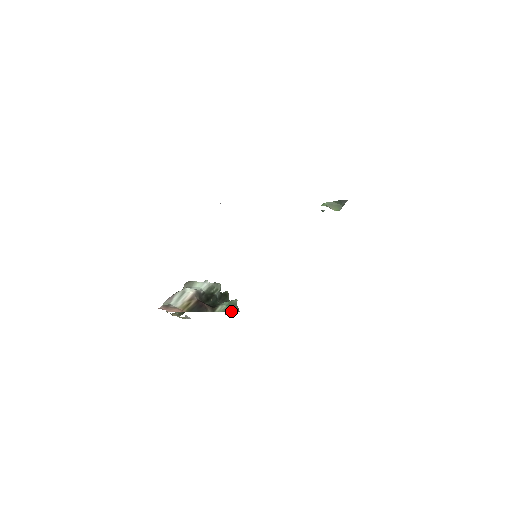
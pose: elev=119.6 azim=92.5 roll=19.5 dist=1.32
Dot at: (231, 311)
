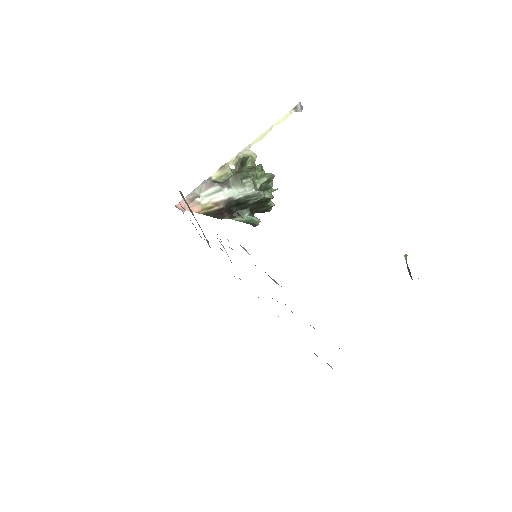
Dot at: (248, 223)
